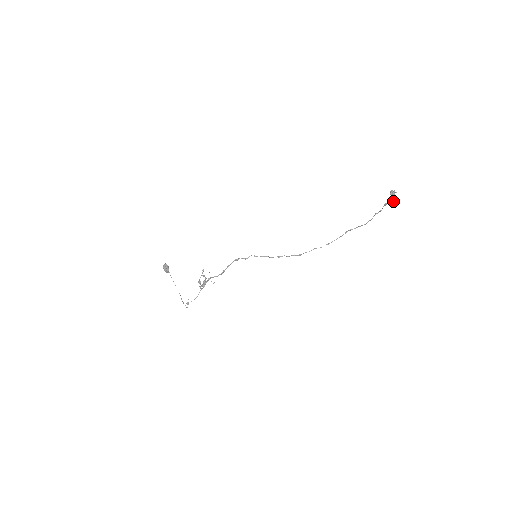
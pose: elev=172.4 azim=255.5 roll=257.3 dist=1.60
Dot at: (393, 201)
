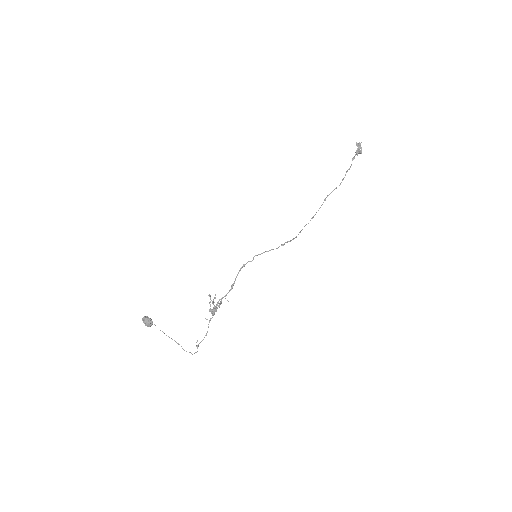
Dot at: (361, 152)
